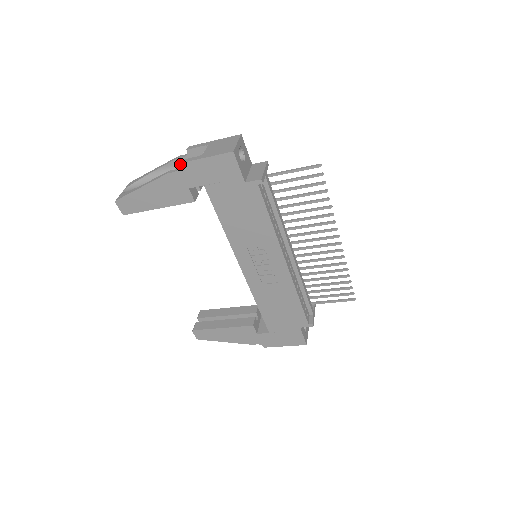
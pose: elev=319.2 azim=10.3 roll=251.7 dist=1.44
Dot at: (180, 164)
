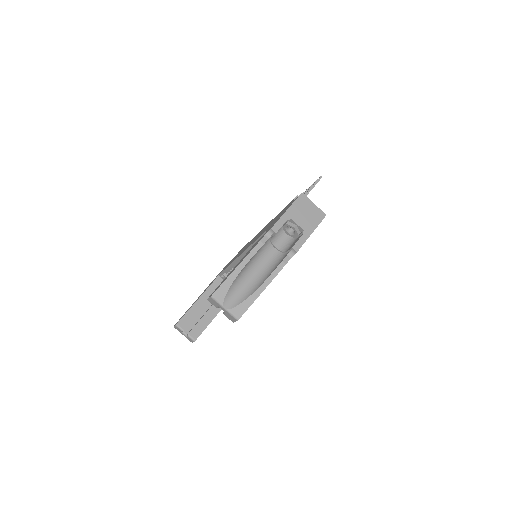
Dot at: occluded
